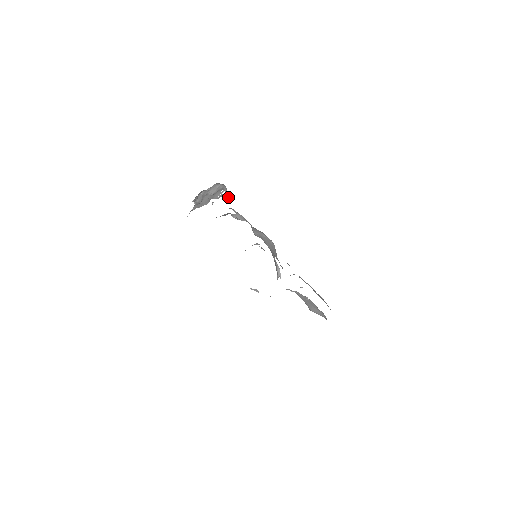
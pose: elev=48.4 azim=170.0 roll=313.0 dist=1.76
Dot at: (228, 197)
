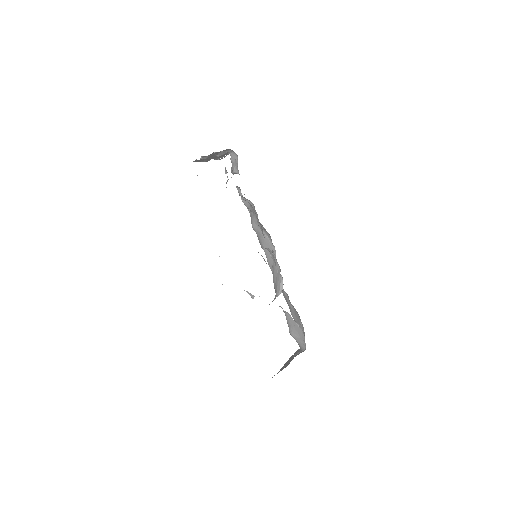
Dot at: (234, 169)
